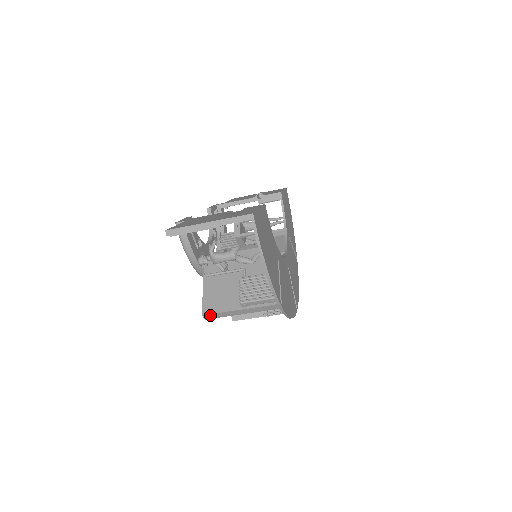
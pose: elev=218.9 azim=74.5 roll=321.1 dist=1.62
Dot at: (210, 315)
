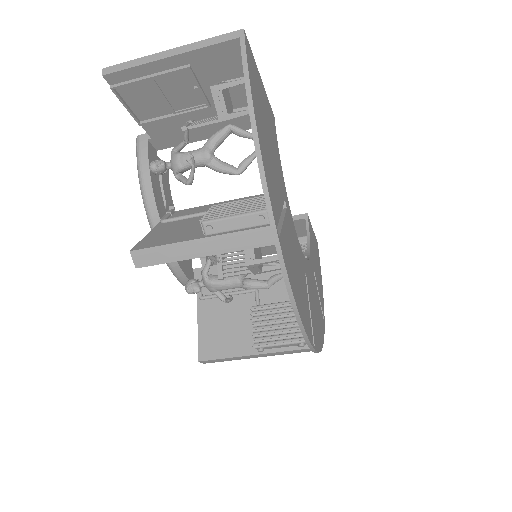
Dot at: (144, 252)
